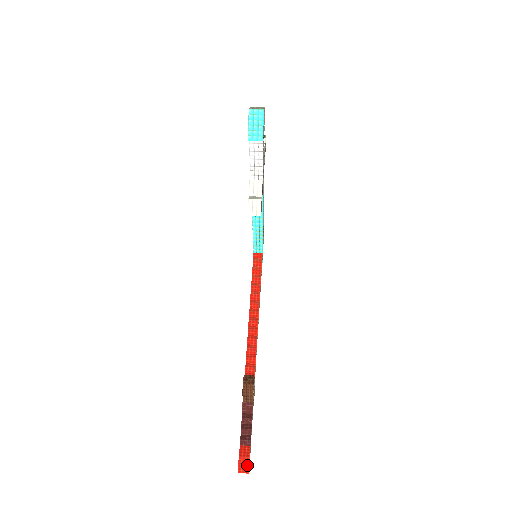
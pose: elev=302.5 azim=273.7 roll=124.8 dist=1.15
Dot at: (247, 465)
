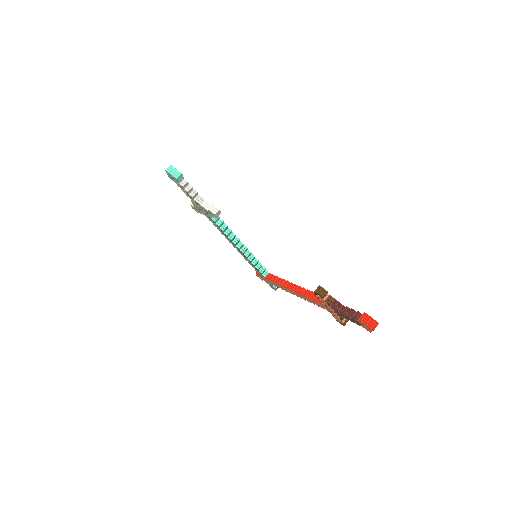
Dot at: (370, 319)
